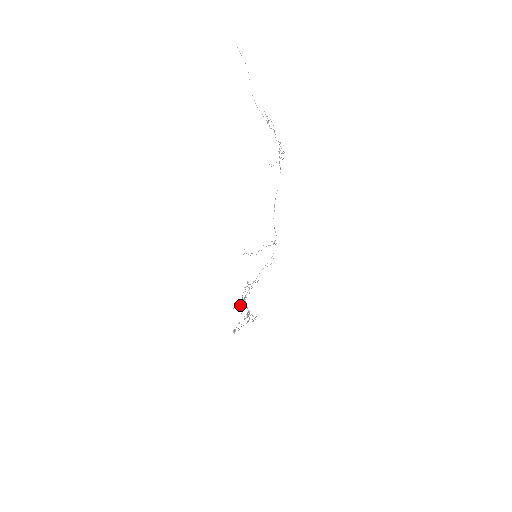
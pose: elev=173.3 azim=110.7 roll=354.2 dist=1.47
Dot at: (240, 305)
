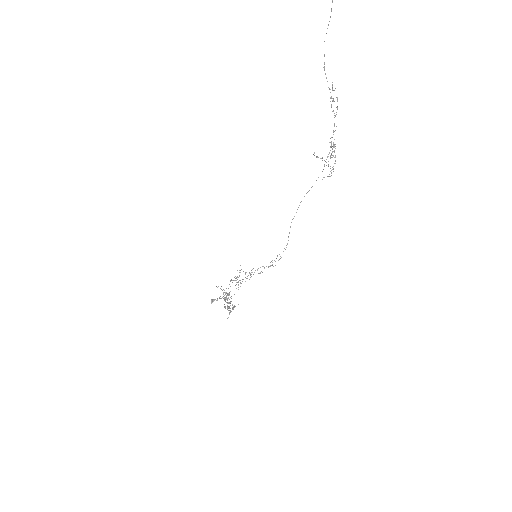
Dot at: occluded
